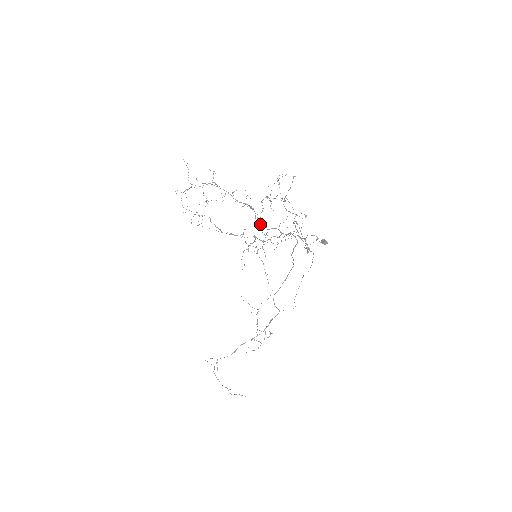
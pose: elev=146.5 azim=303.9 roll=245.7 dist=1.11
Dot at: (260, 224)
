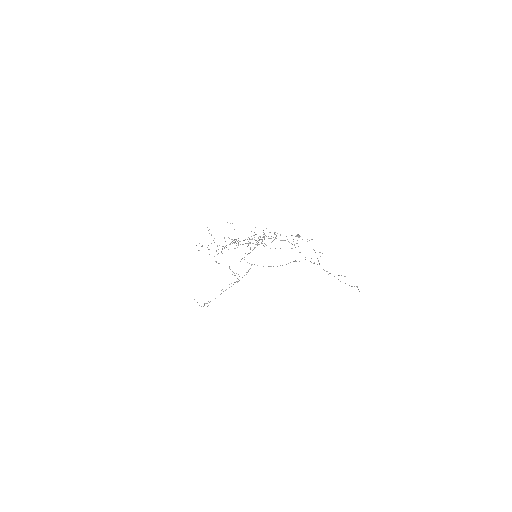
Dot at: occluded
